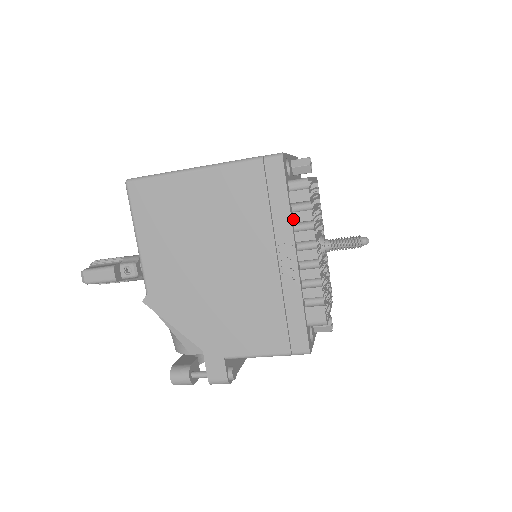
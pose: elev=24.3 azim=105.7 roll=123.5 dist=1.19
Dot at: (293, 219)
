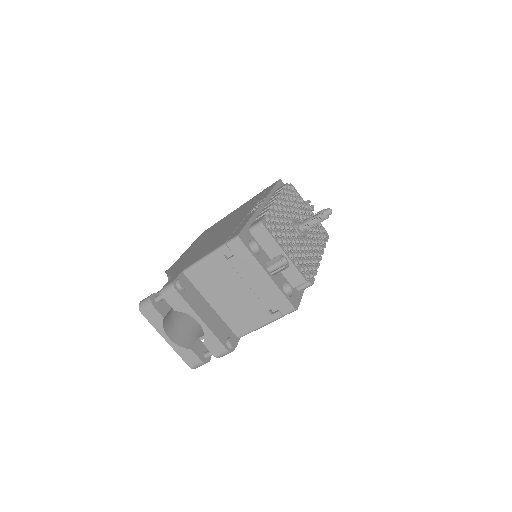
Dot at: (272, 196)
